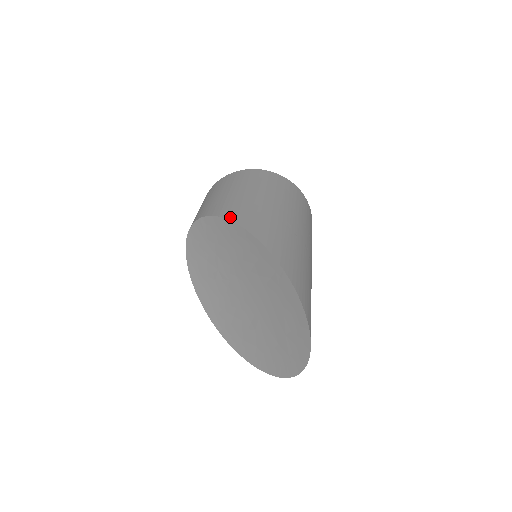
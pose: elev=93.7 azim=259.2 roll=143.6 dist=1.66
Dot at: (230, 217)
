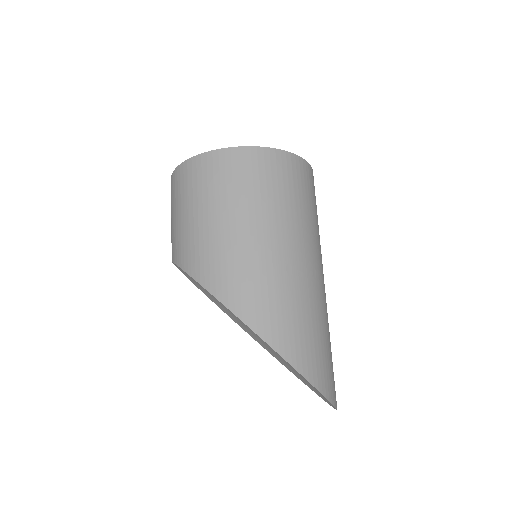
Dot at: (219, 295)
